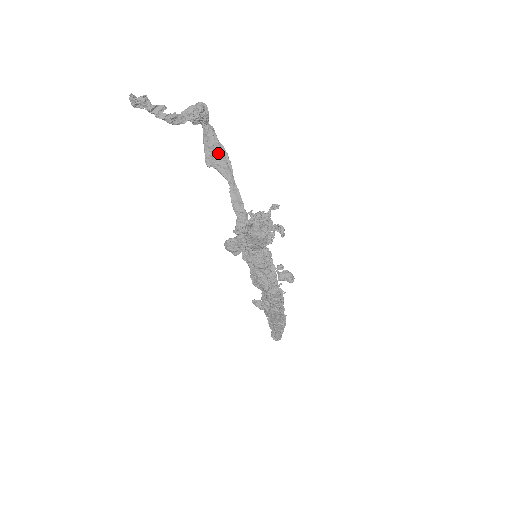
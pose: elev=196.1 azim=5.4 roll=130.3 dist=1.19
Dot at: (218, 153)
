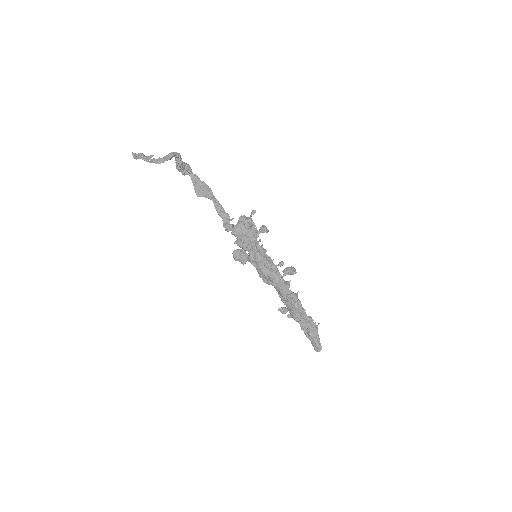
Dot at: (203, 187)
